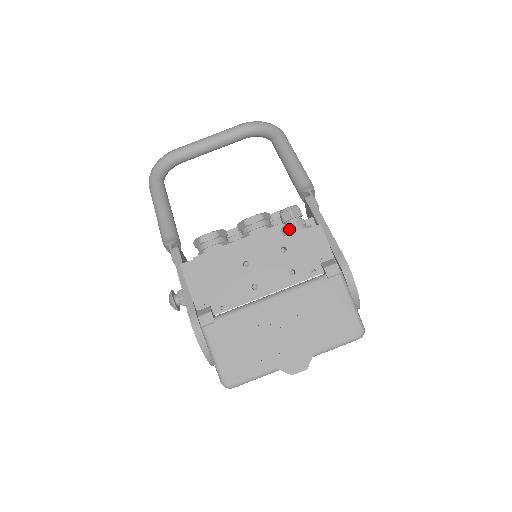
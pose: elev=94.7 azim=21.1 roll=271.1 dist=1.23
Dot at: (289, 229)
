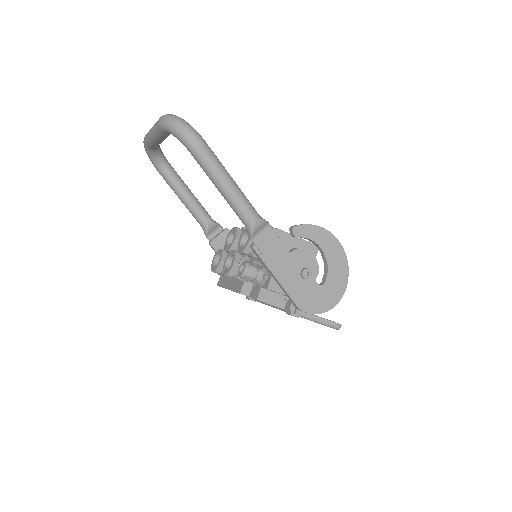
Dot at: occluded
